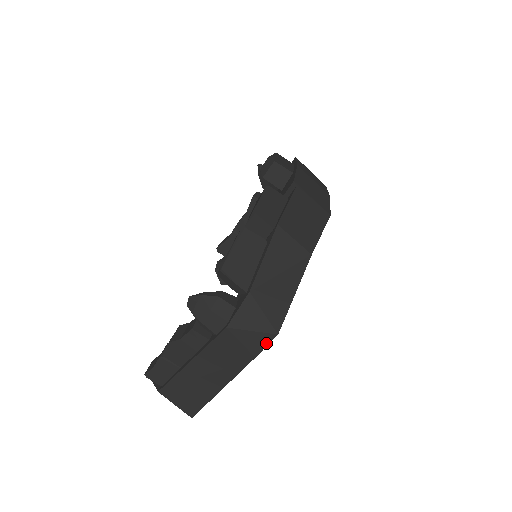
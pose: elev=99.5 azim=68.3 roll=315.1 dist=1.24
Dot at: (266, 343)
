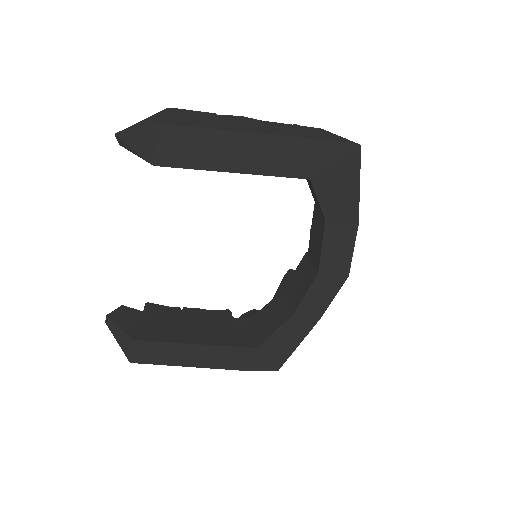
Dot at: (344, 142)
